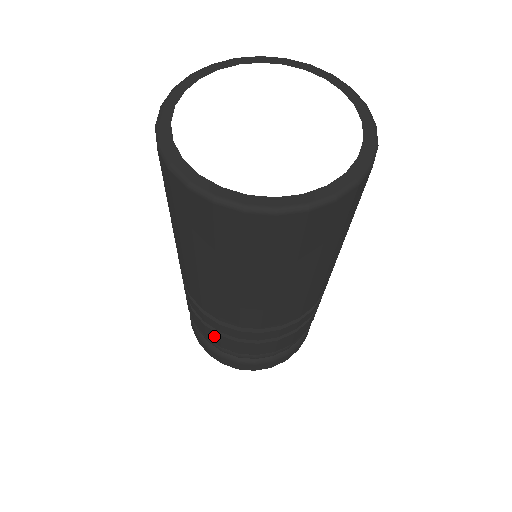
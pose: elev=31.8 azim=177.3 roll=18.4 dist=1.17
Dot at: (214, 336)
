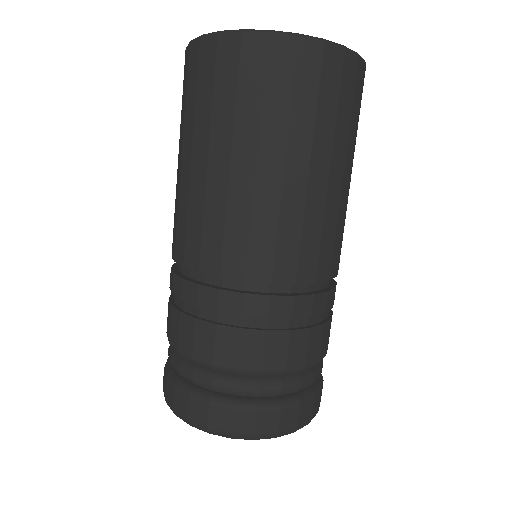
Dot at: (229, 343)
